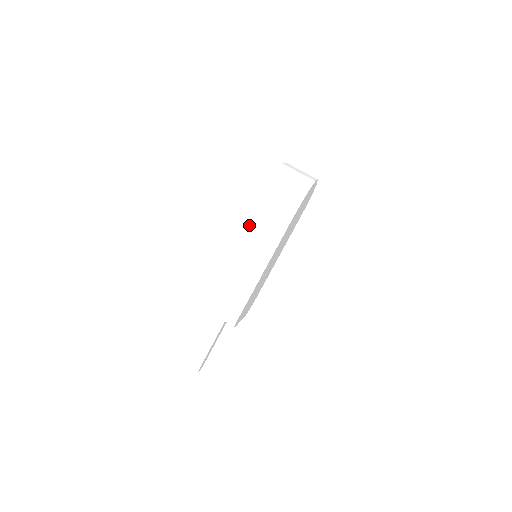
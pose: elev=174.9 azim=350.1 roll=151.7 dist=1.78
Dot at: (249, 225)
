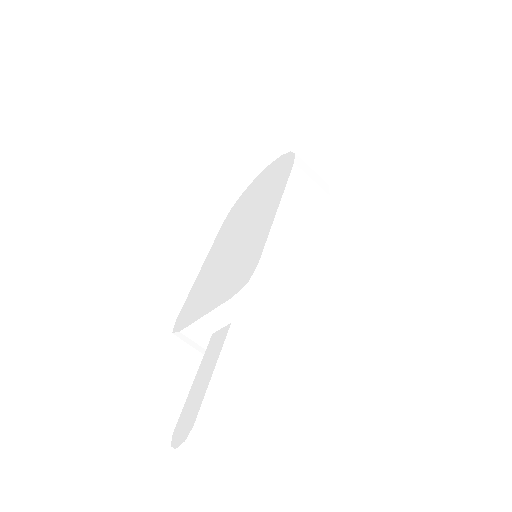
Dot at: (291, 185)
